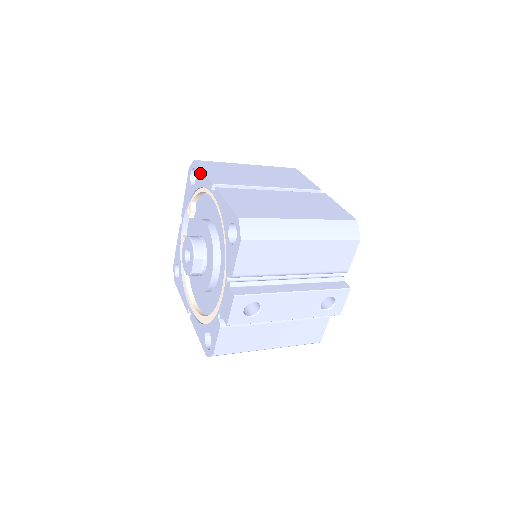
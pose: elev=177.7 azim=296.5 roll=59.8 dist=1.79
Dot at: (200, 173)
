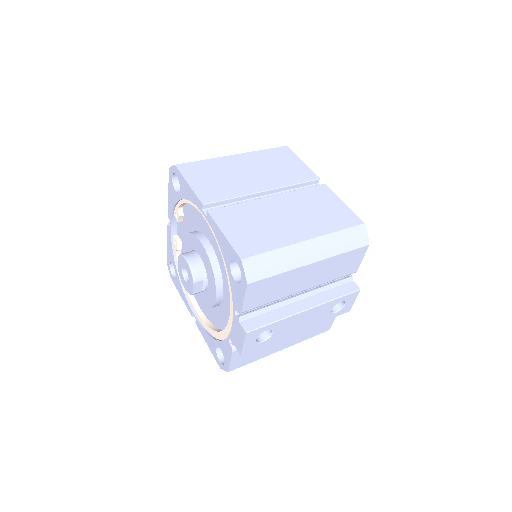
Dot at: (184, 184)
